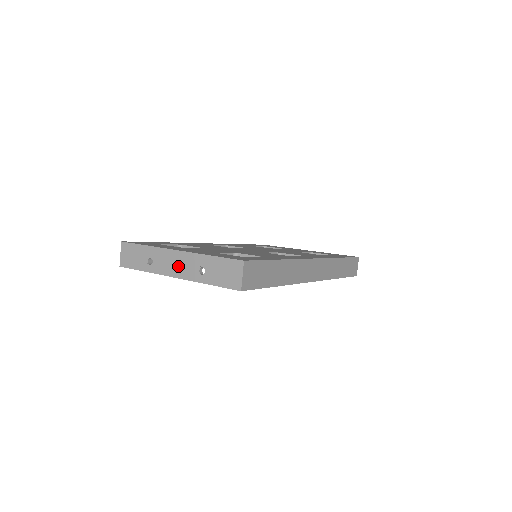
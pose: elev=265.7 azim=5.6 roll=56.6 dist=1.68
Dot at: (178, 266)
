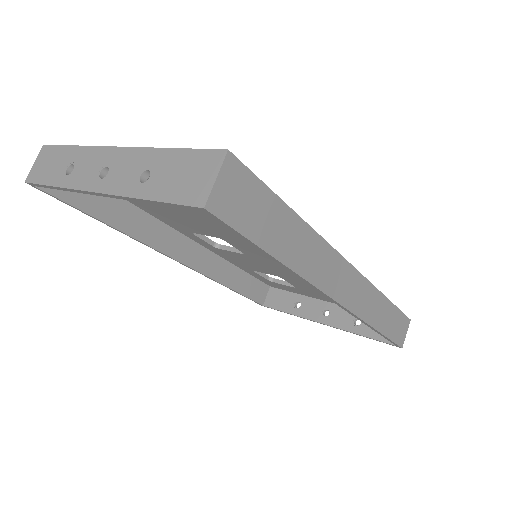
Dot at: (108, 172)
